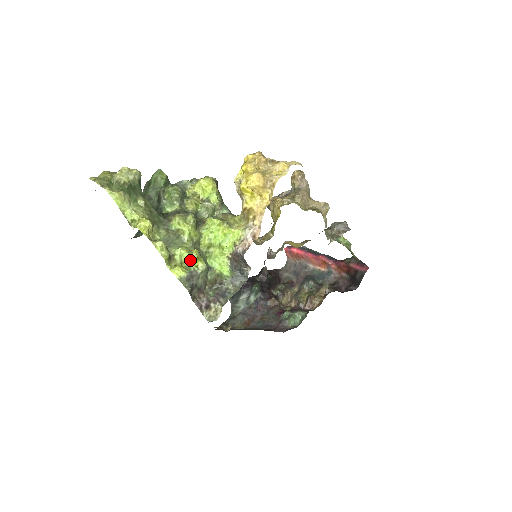
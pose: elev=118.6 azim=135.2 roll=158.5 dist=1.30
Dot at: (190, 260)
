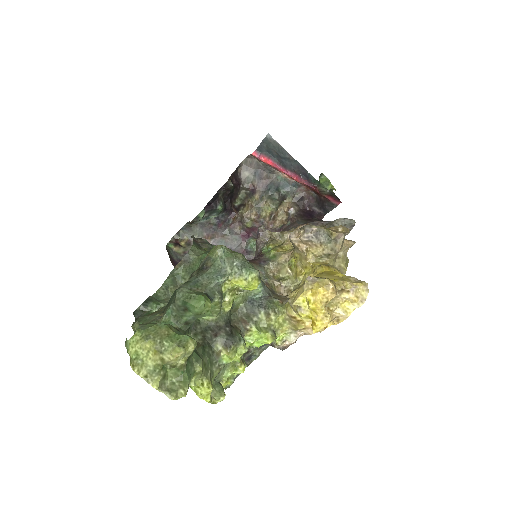
Dot at: (236, 374)
